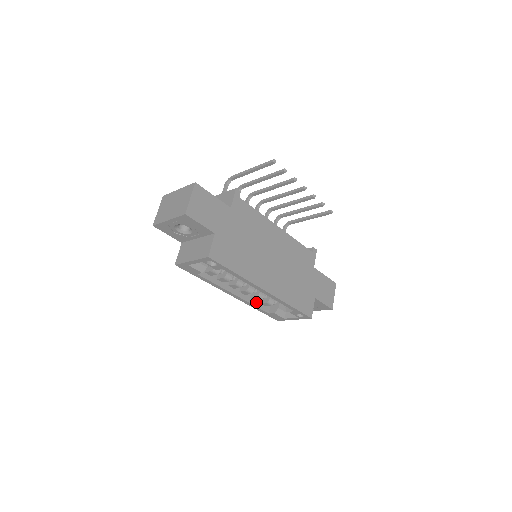
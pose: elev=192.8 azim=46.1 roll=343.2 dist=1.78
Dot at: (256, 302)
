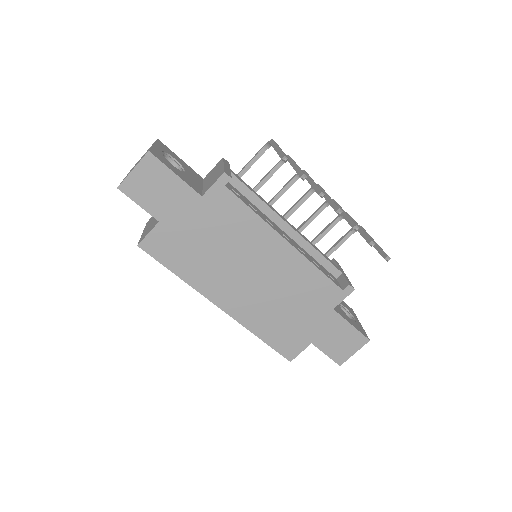
Dot at: occluded
